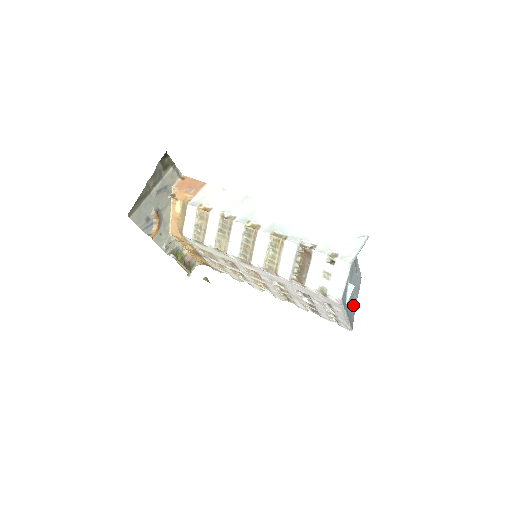
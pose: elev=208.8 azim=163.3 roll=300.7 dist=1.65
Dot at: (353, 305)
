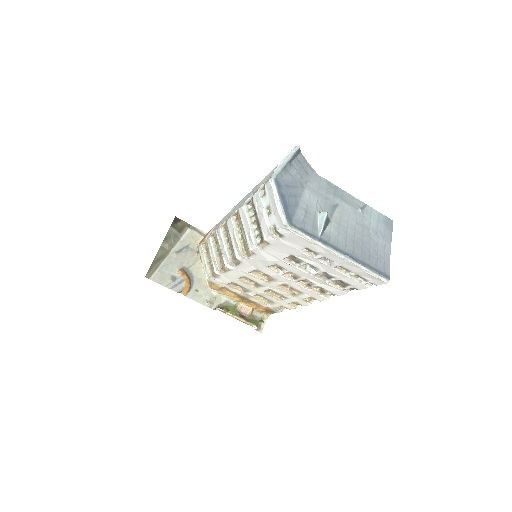
Dot at: (373, 248)
